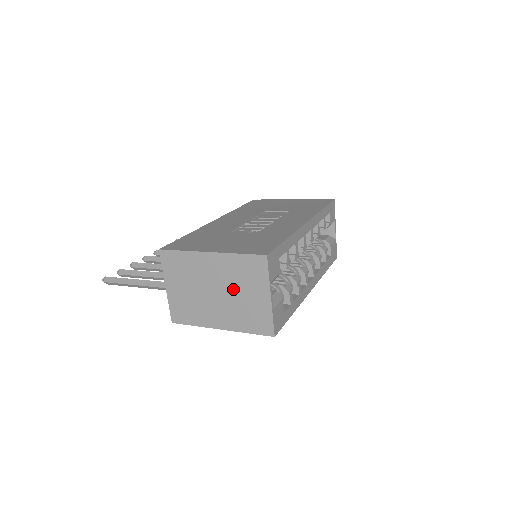
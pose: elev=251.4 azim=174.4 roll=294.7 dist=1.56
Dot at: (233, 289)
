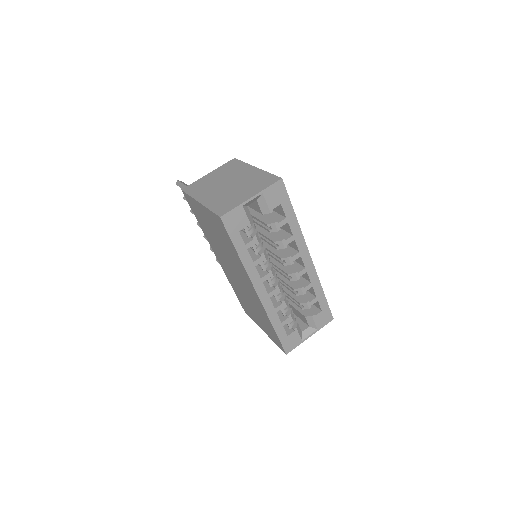
Dot at: (239, 186)
